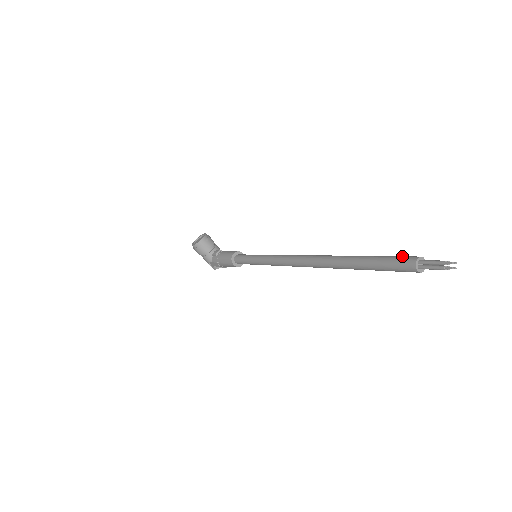
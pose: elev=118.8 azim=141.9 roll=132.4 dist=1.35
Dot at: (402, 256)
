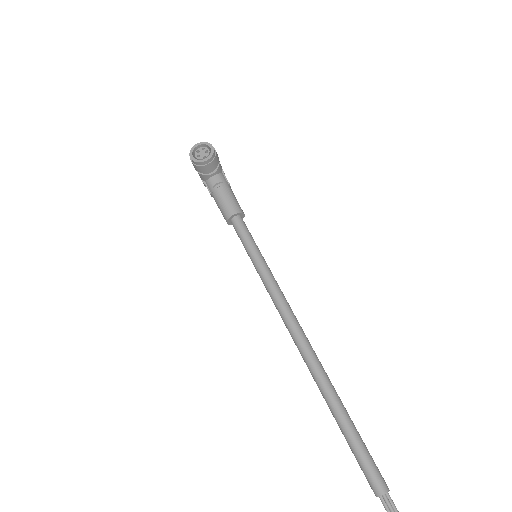
Dot at: (376, 471)
